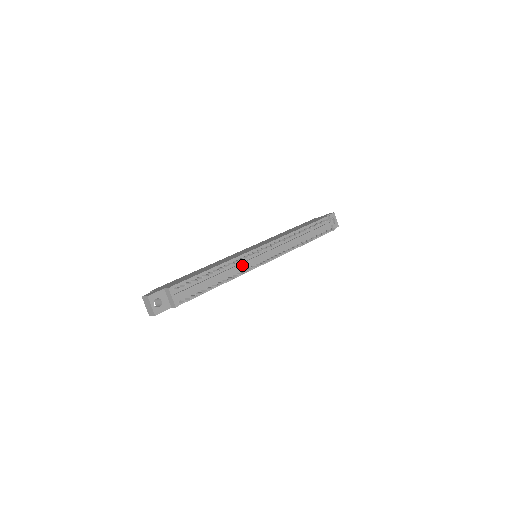
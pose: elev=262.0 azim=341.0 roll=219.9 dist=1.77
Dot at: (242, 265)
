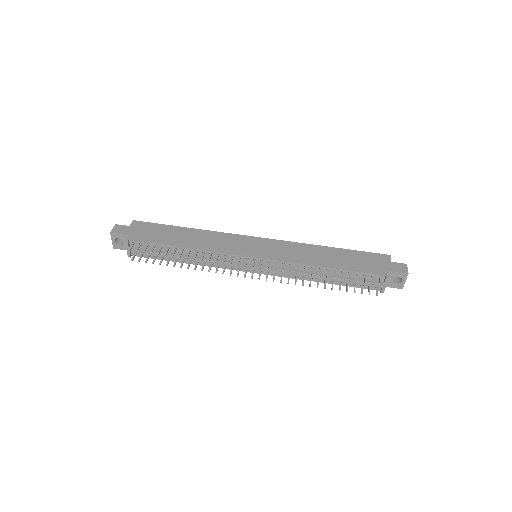
Dot at: (218, 262)
